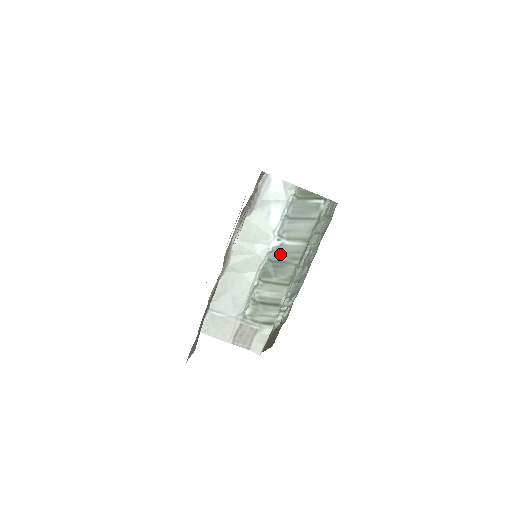
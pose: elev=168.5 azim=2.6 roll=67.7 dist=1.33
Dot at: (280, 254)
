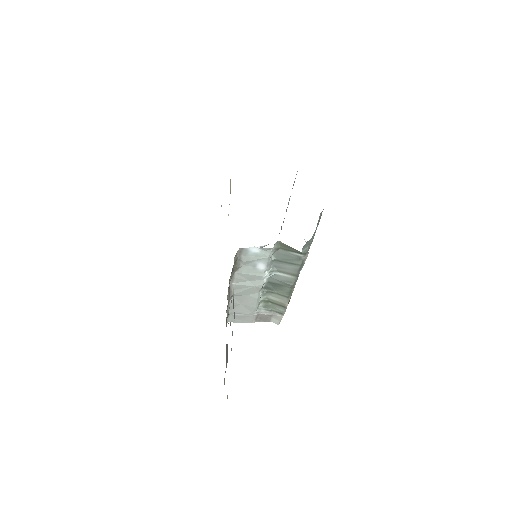
Dot at: (275, 280)
